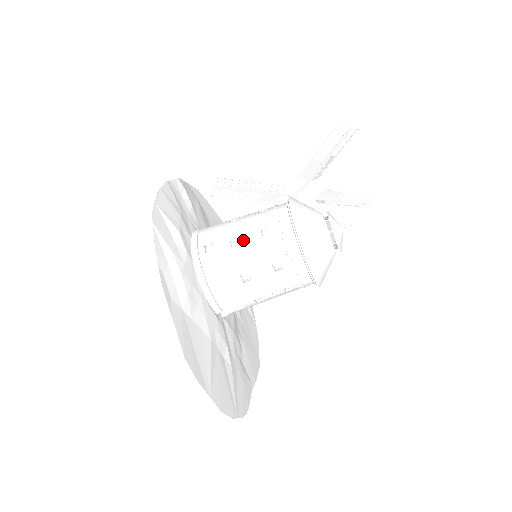
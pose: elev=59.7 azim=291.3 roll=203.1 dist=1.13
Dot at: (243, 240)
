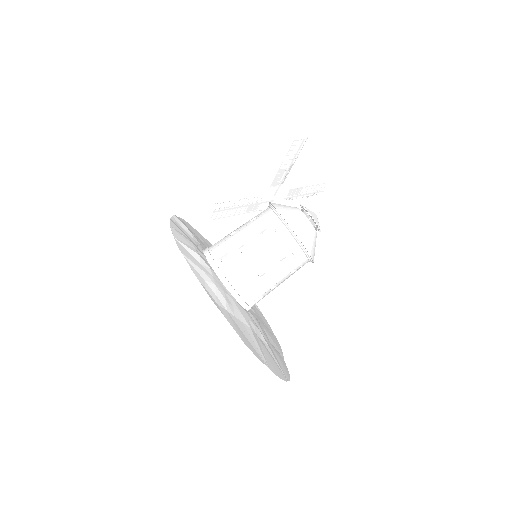
Dot at: (249, 245)
